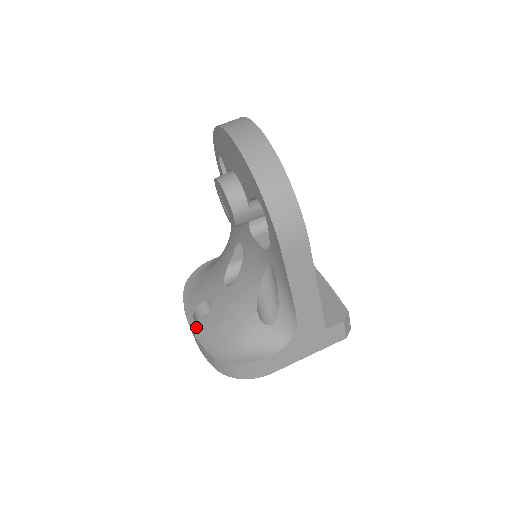
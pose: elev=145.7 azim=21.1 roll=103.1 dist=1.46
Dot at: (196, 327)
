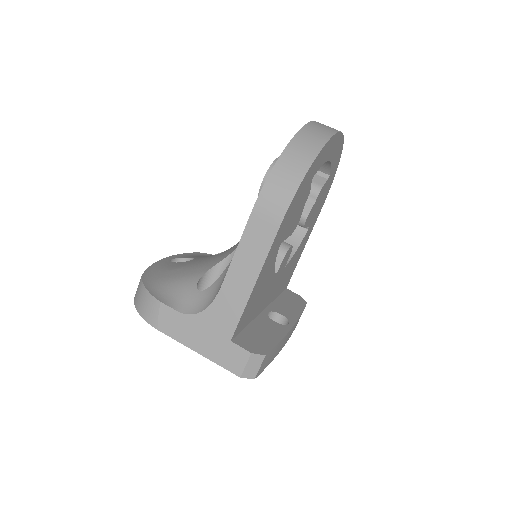
Dot at: (164, 261)
